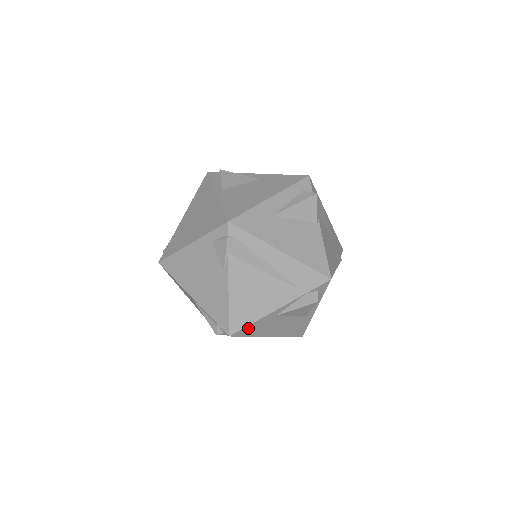
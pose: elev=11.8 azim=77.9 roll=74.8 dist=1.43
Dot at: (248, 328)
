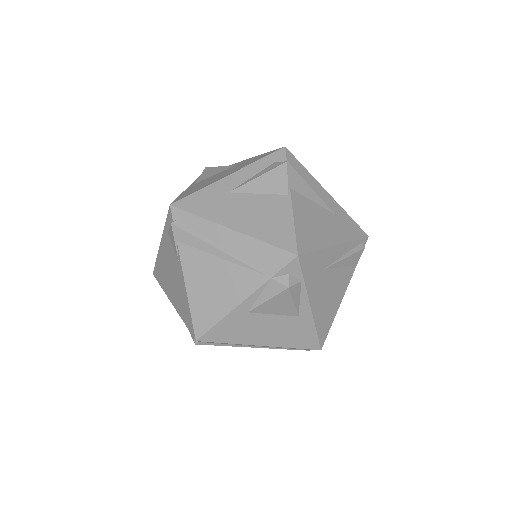
Dot at: (217, 330)
